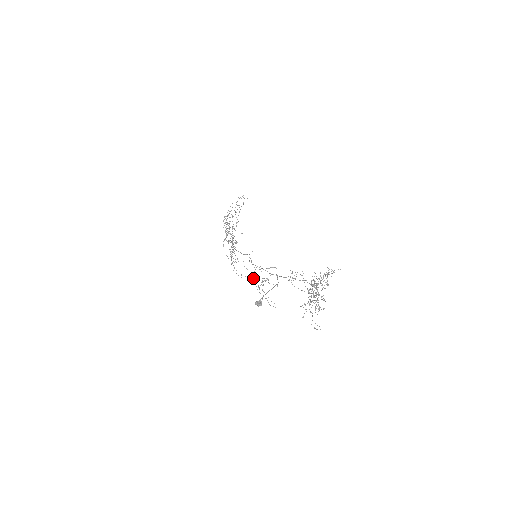
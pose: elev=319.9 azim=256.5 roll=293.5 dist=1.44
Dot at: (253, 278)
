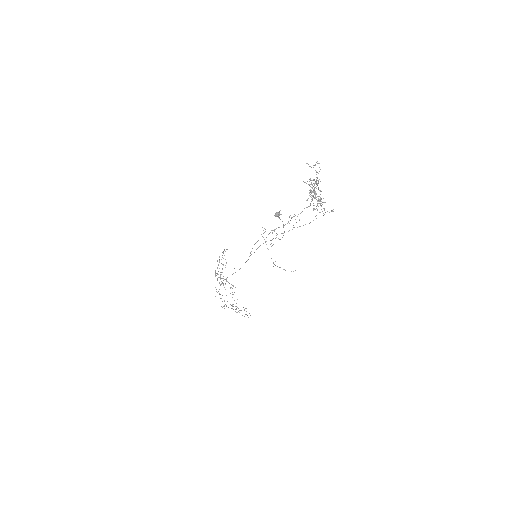
Dot at: (263, 237)
